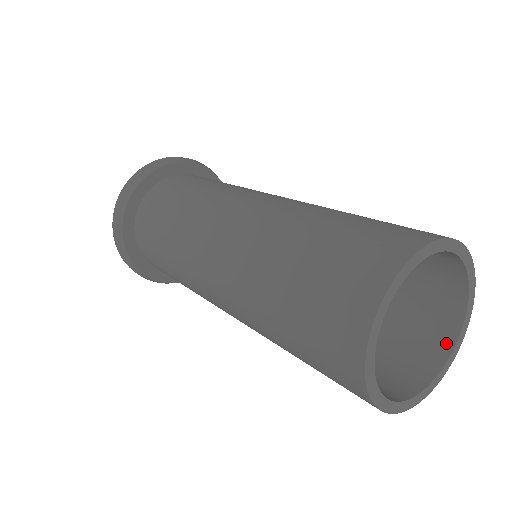
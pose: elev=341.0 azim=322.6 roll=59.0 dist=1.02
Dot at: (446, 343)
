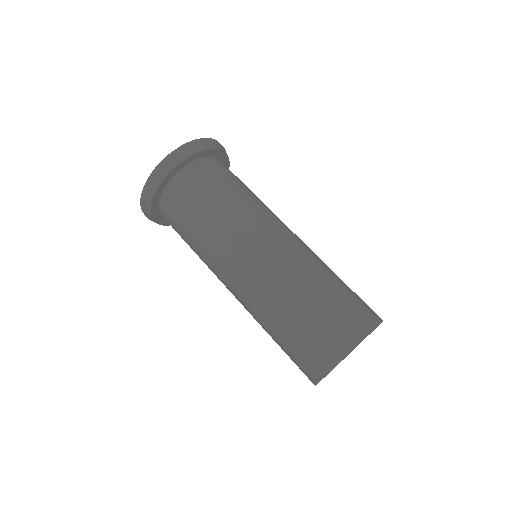
Dot at: occluded
